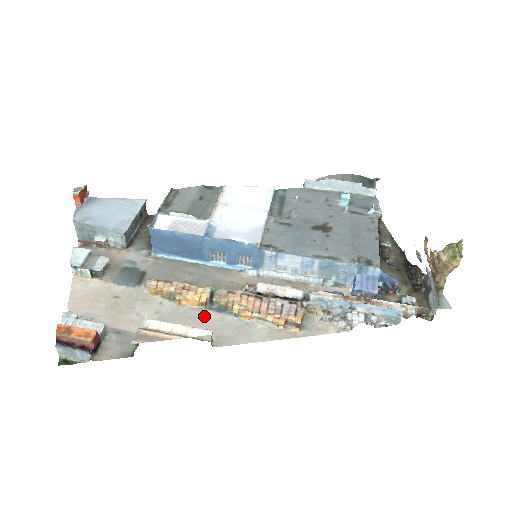
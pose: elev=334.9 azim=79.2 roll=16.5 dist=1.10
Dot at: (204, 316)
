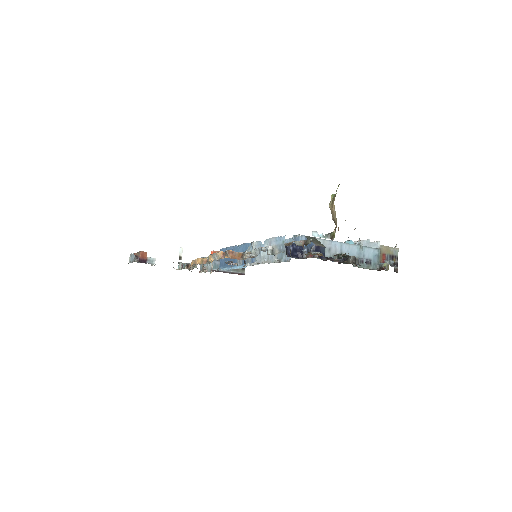
Dot at: occluded
